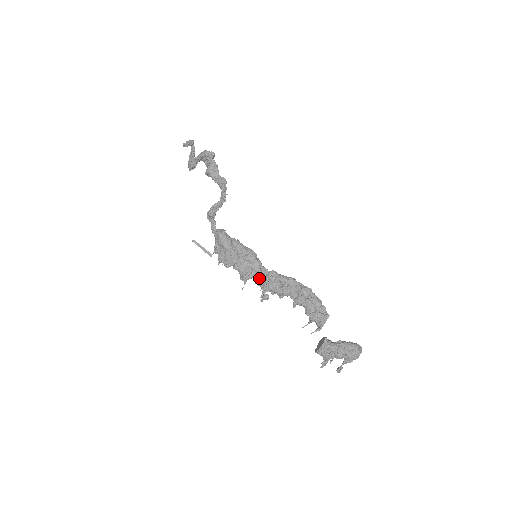
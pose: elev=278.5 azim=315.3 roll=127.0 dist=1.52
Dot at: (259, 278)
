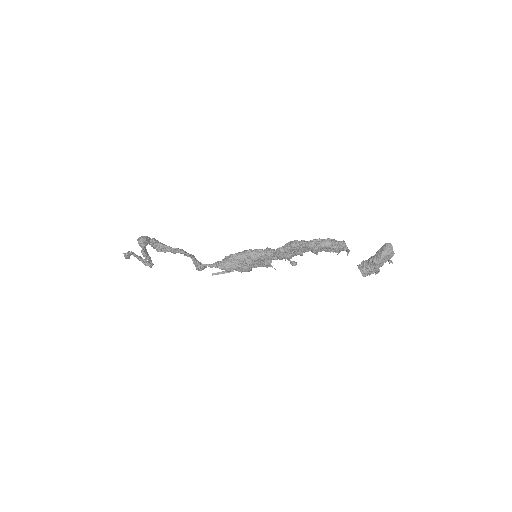
Dot at: (275, 257)
